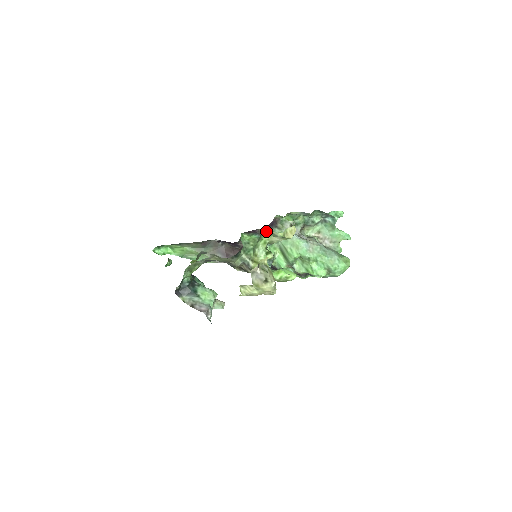
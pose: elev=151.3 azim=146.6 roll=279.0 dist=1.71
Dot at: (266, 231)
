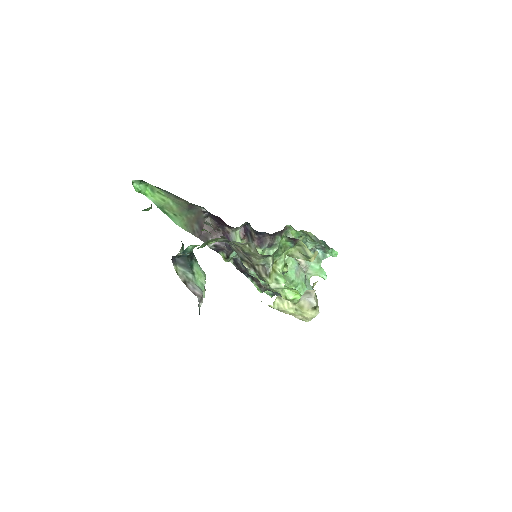
Dot at: (299, 244)
